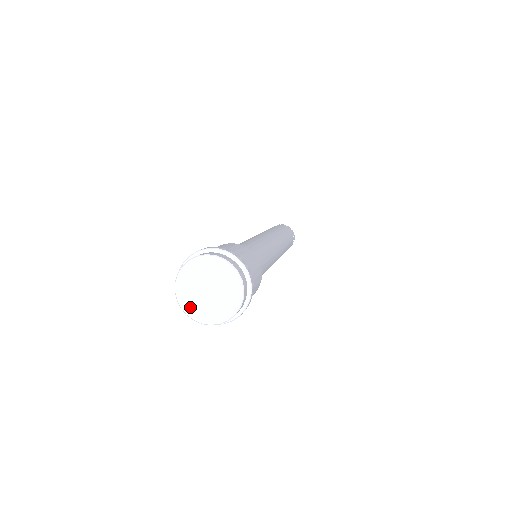
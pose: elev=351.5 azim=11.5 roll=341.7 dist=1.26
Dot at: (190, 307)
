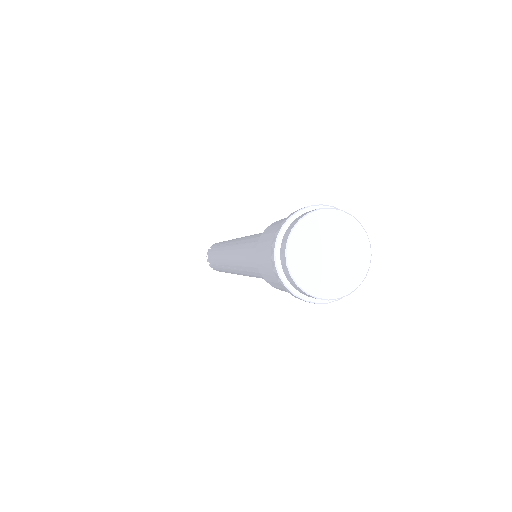
Dot at: (297, 249)
